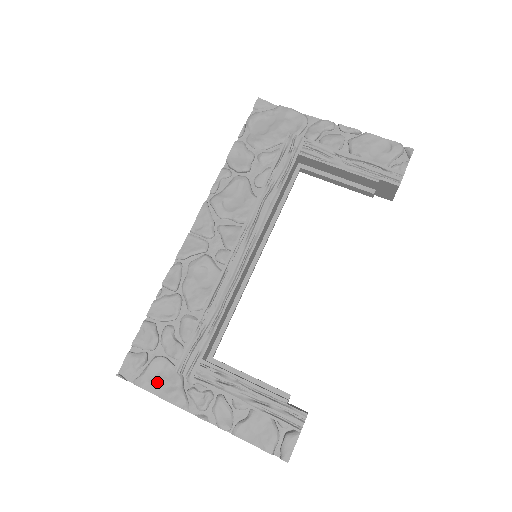
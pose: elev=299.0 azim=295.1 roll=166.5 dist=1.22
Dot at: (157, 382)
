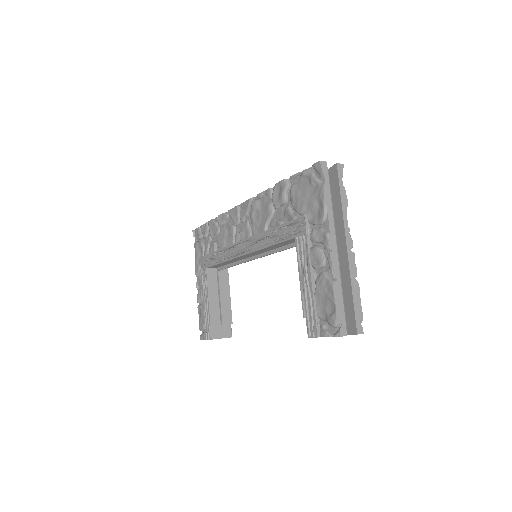
Dot at: (197, 253)
